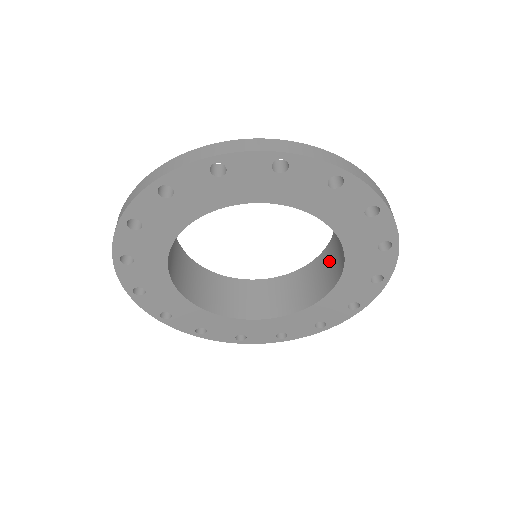
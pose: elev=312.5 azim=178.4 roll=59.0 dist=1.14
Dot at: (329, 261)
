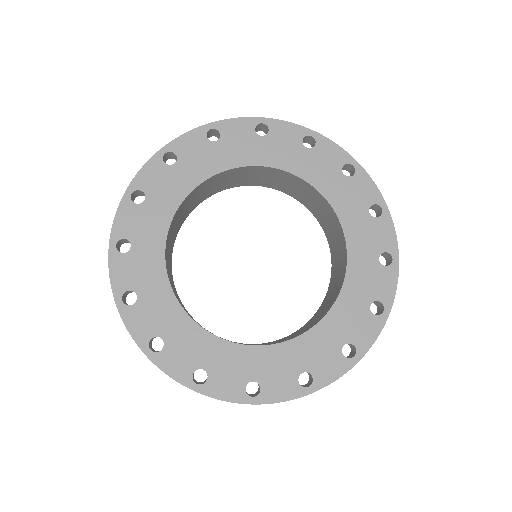
Dot at: (322, 309)
